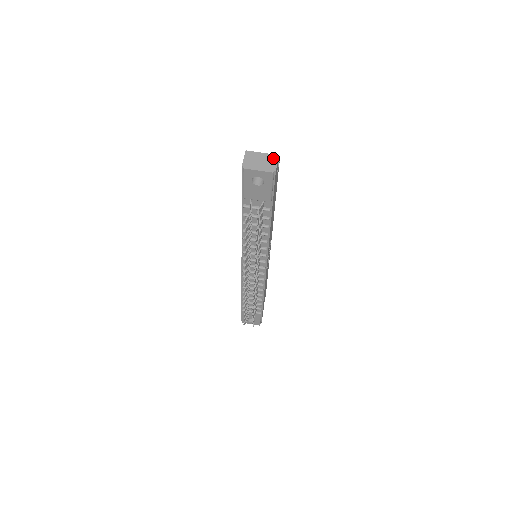
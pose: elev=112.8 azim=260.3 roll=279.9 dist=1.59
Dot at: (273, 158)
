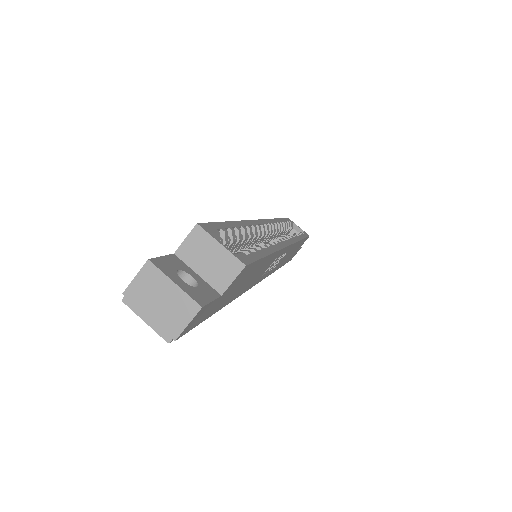
Dot at: (187, 309)
